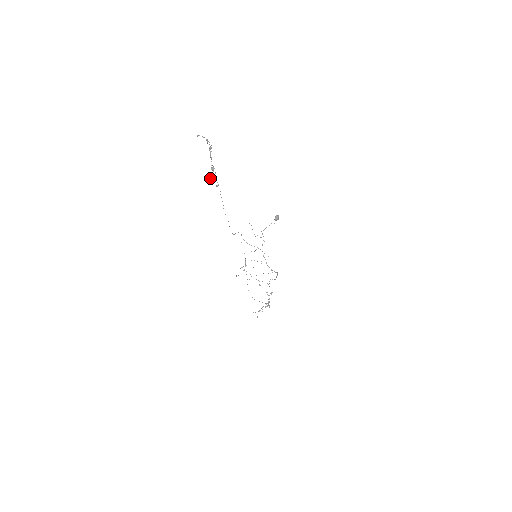
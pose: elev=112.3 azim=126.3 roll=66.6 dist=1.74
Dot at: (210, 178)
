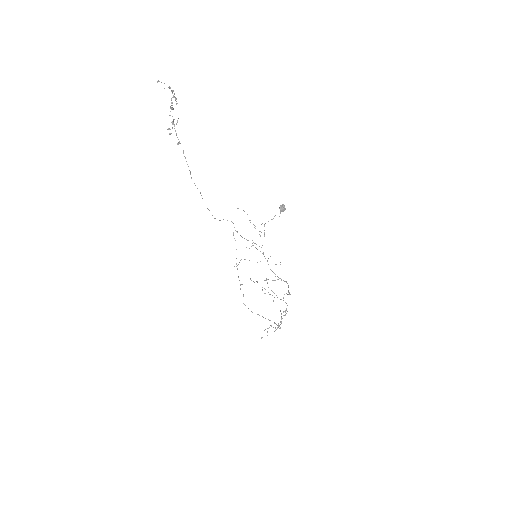
Dot at: (169, 133)
